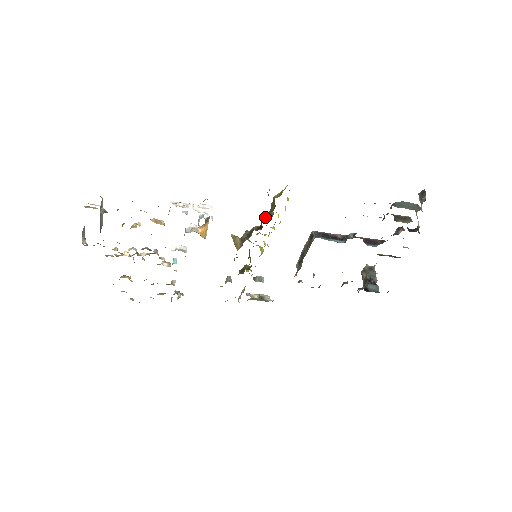
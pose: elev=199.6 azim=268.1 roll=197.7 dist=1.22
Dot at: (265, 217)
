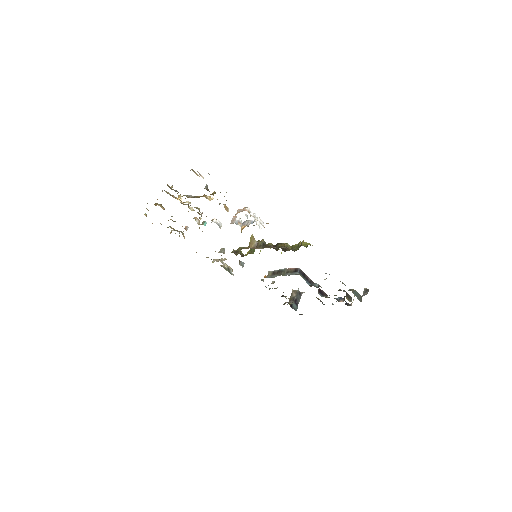
Dot at: (284, 246)
